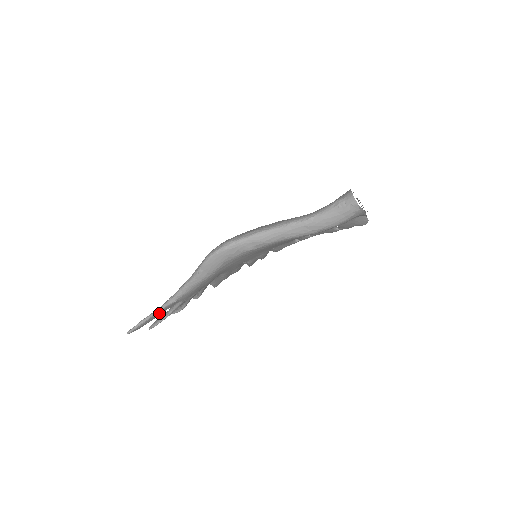
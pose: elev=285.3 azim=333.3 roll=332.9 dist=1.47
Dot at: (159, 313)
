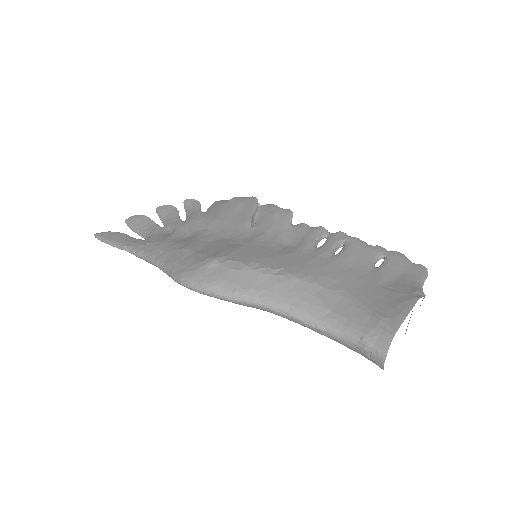
Dot at: occluded
